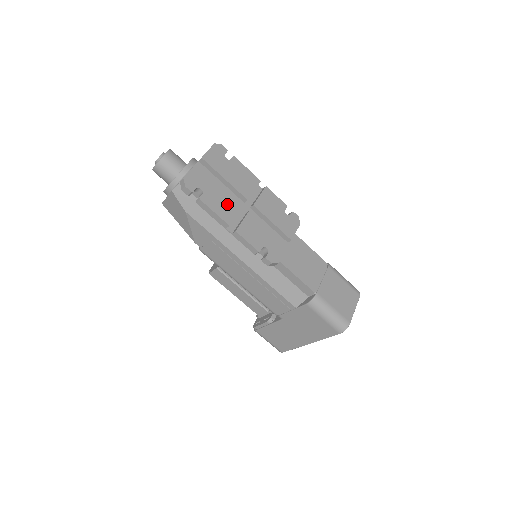
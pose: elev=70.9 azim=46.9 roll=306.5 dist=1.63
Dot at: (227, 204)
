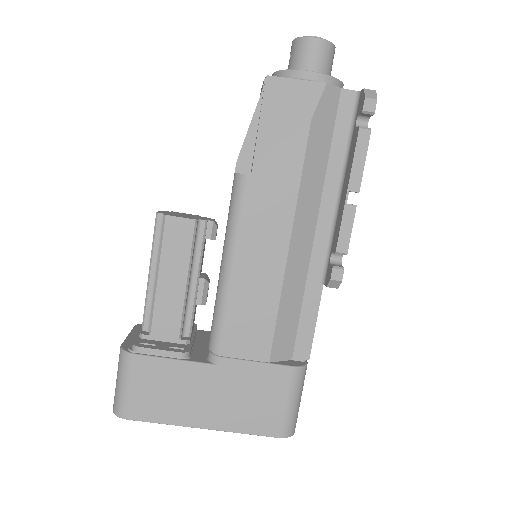
Dot at: occluded
